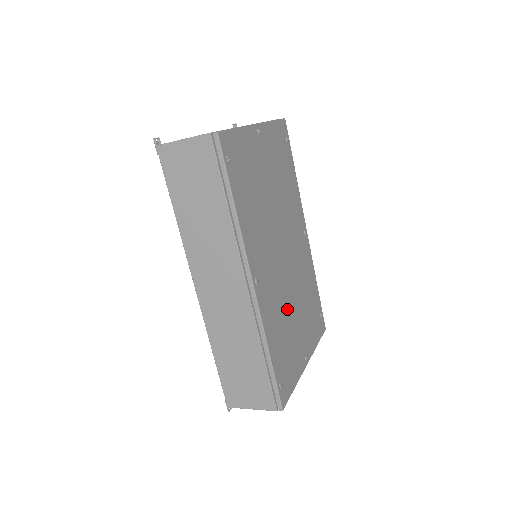
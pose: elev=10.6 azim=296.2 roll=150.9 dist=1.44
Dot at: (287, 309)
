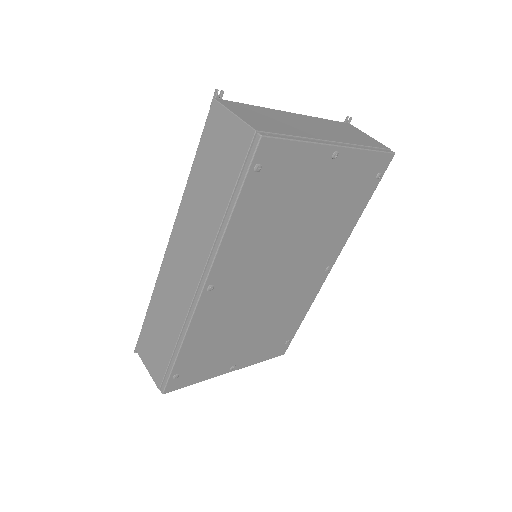
Dot at: (239, 323)
